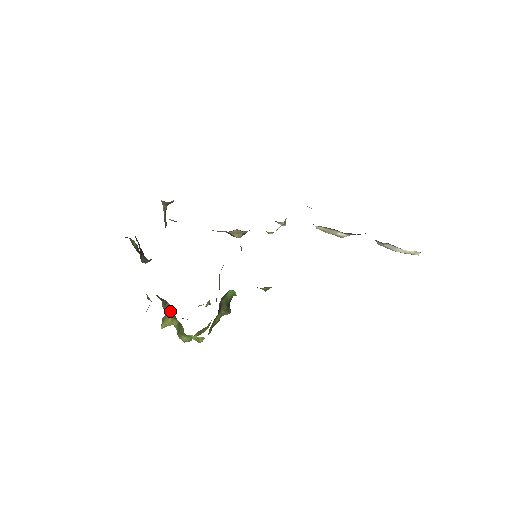
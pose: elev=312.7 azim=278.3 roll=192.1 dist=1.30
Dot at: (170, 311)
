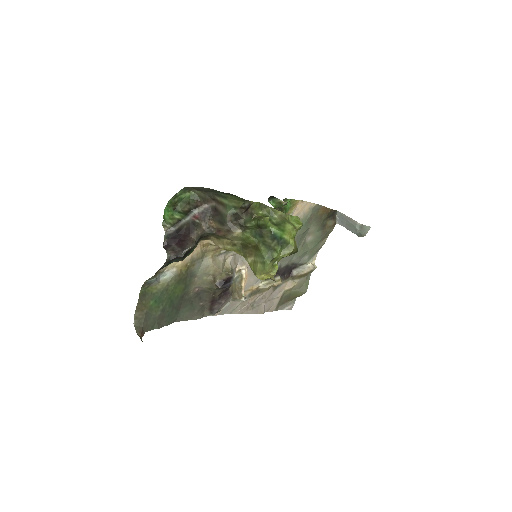
Dot at: (256, 228)
